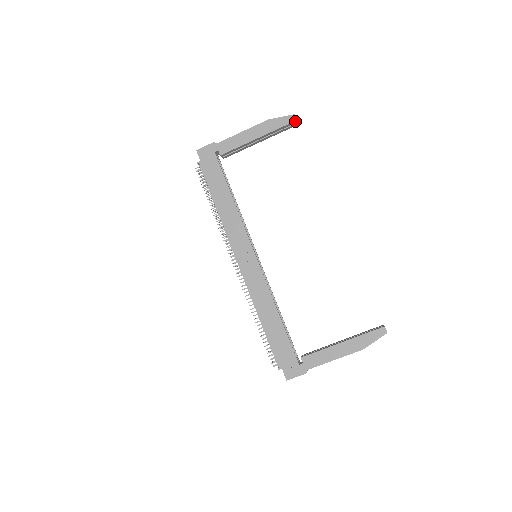
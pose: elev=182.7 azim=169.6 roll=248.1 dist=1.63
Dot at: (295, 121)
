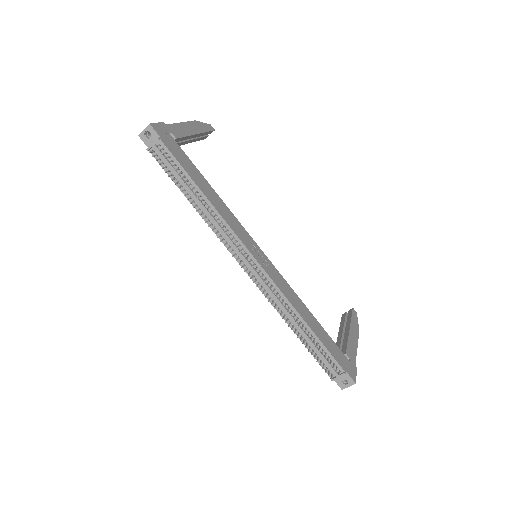
Dot at: occluded
